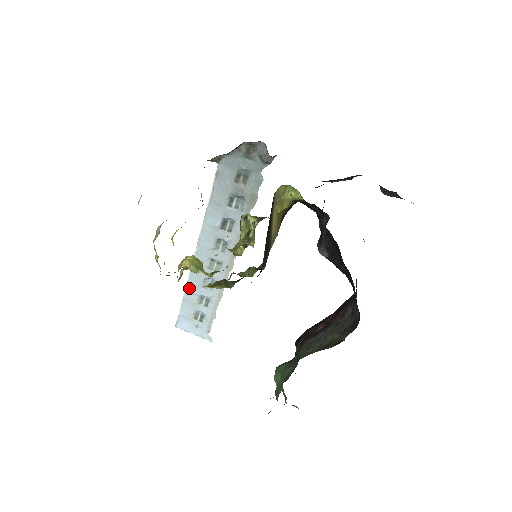
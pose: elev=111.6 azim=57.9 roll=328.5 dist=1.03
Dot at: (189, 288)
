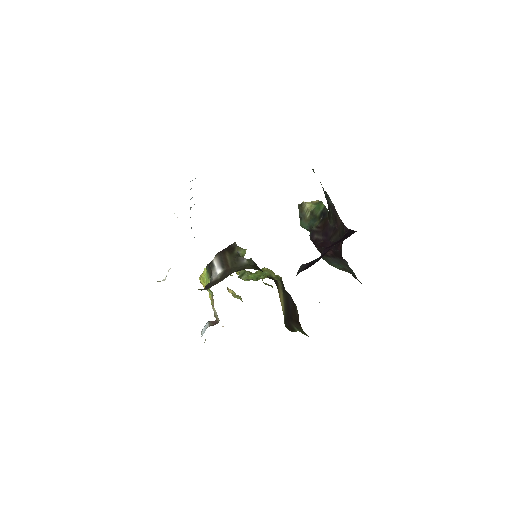
Dot at: occluded
